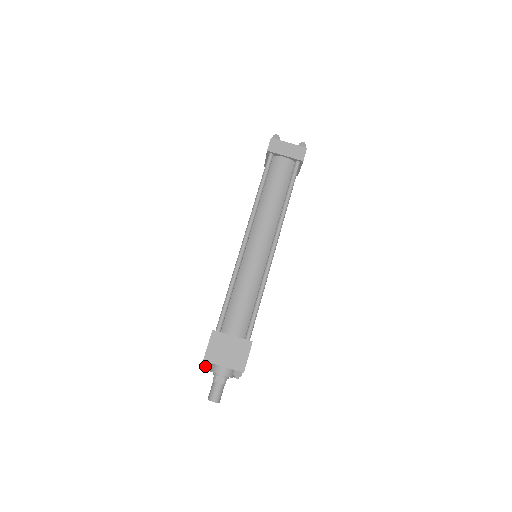
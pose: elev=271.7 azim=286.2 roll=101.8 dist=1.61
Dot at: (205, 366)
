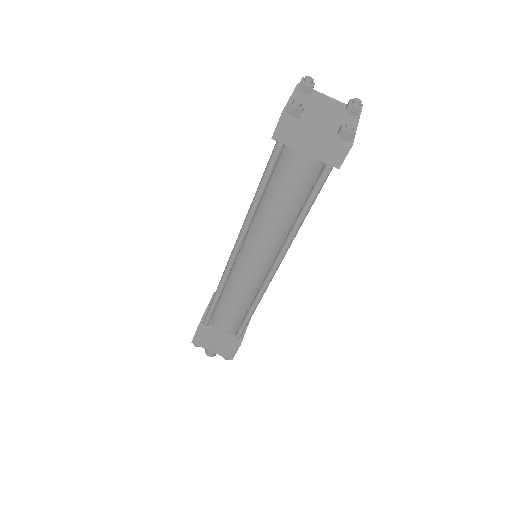
Dot at: (194, 345)
